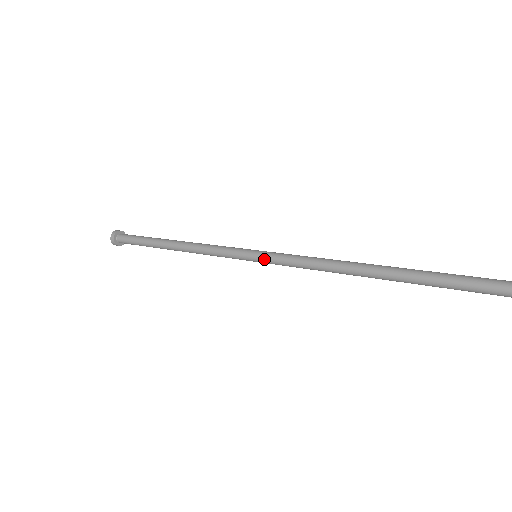
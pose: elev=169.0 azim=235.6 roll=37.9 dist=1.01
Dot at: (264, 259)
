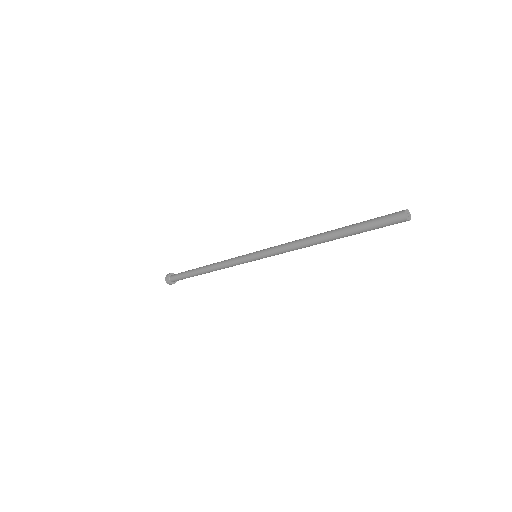
Dot at: (261, 257)
